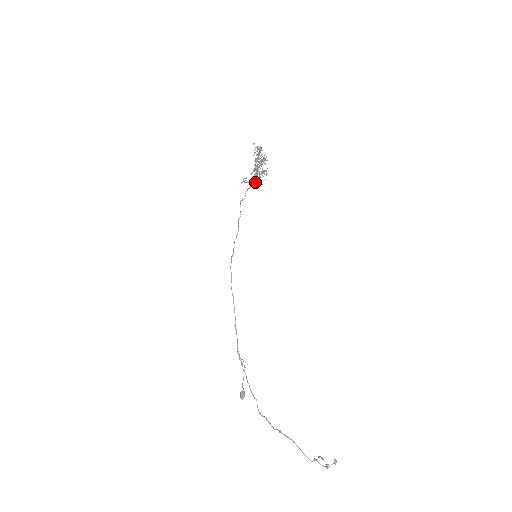
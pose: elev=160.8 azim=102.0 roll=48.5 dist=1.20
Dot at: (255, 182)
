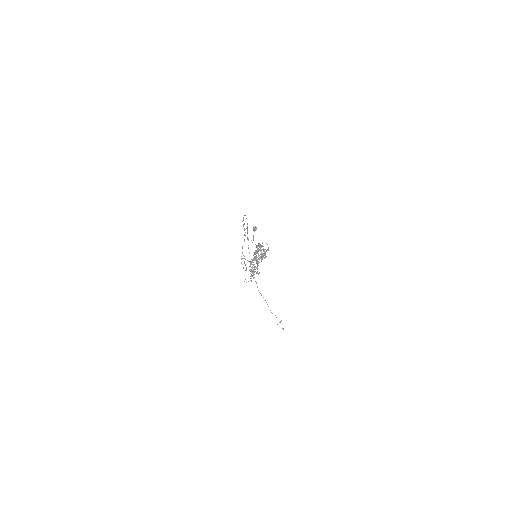
Dot at: (255, 251)
